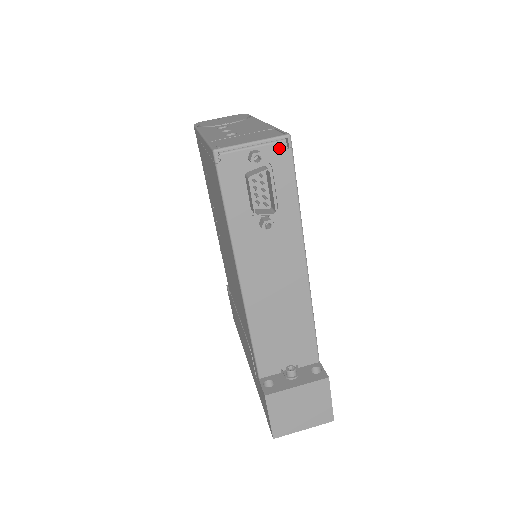
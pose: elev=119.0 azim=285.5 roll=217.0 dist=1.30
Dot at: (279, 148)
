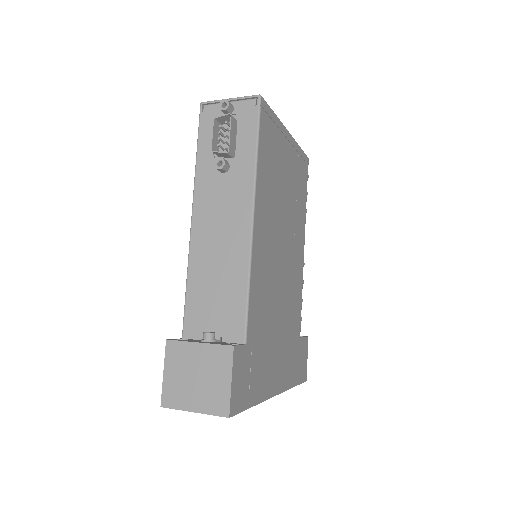
Dot at: (249, 104)
